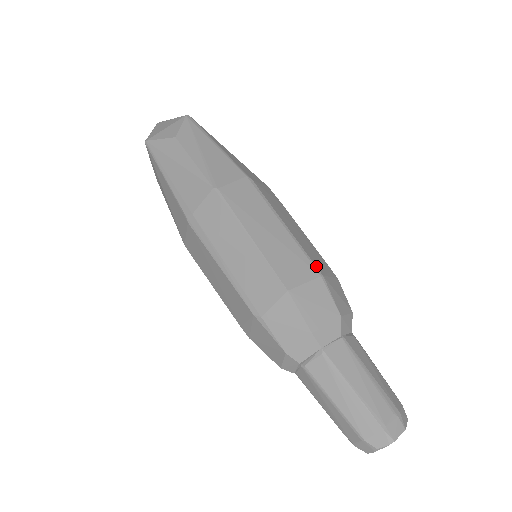
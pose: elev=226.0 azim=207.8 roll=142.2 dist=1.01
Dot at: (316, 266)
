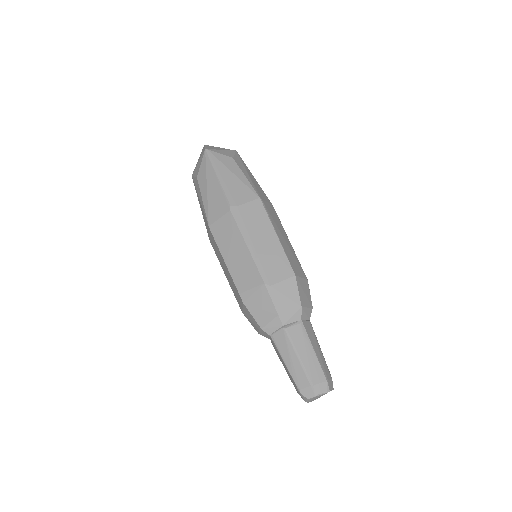
Dot at: occluded
